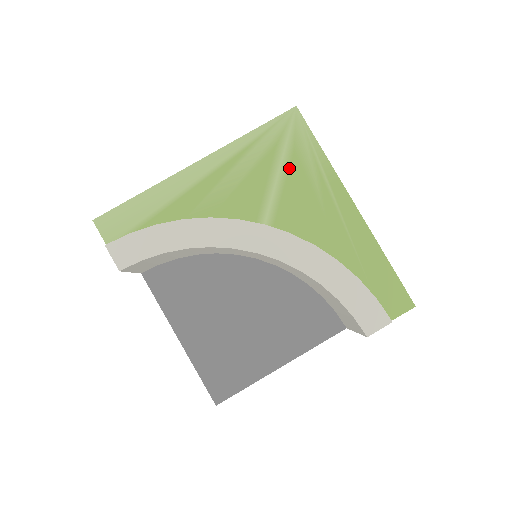
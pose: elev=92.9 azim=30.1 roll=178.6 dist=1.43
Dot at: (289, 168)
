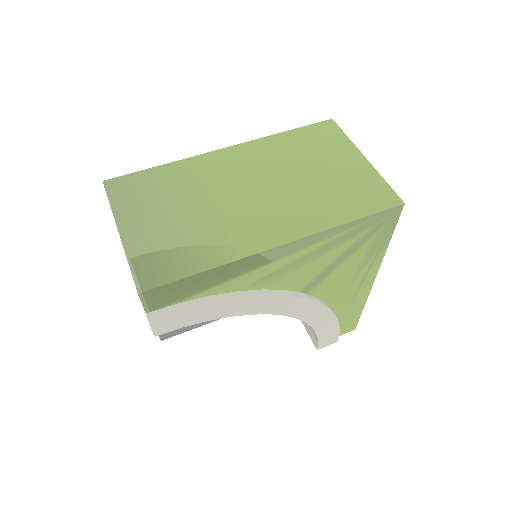
Dot at: (355, 254)
